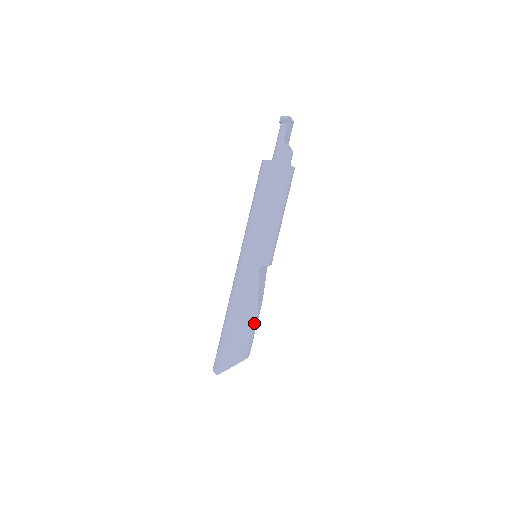
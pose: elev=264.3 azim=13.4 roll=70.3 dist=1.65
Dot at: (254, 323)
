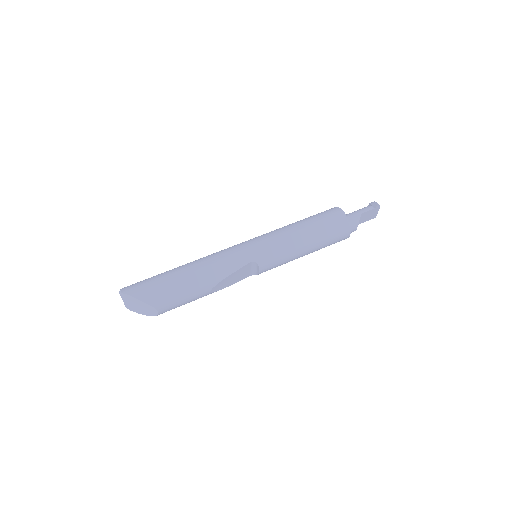
Dot at: (198, 293)
